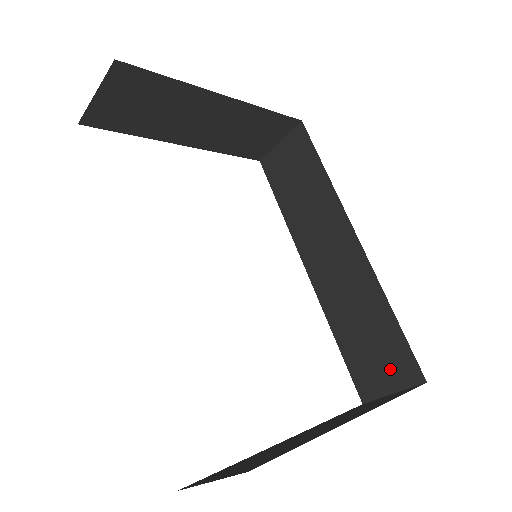
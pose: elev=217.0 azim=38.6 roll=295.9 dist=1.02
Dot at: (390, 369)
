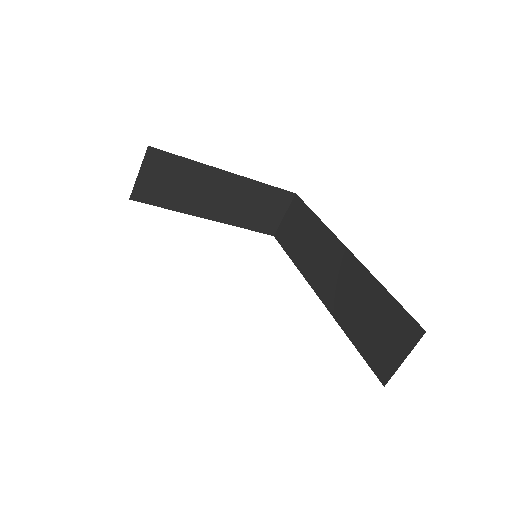
Dot at: (396, 339)
